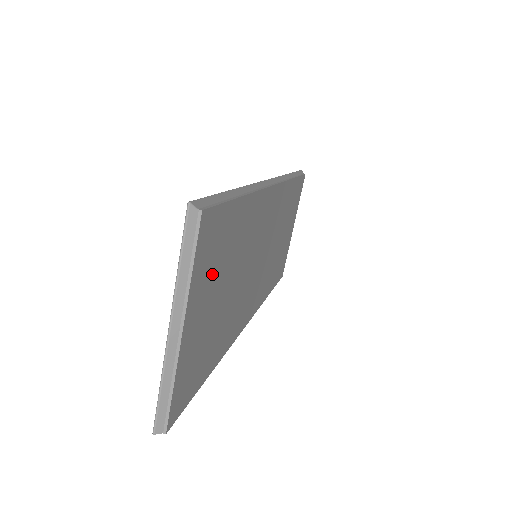
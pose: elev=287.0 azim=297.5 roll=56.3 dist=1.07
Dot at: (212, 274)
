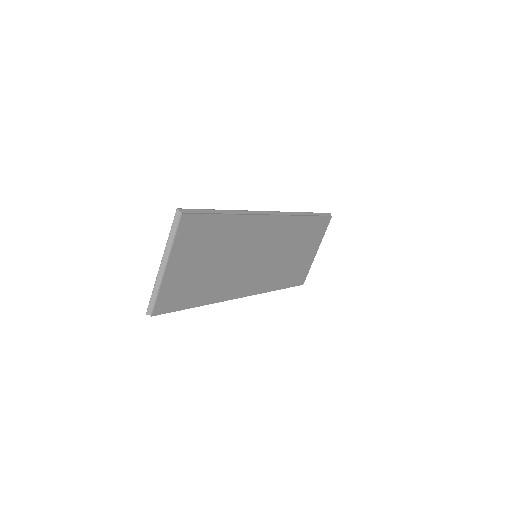
Dot at: (194, 248)
